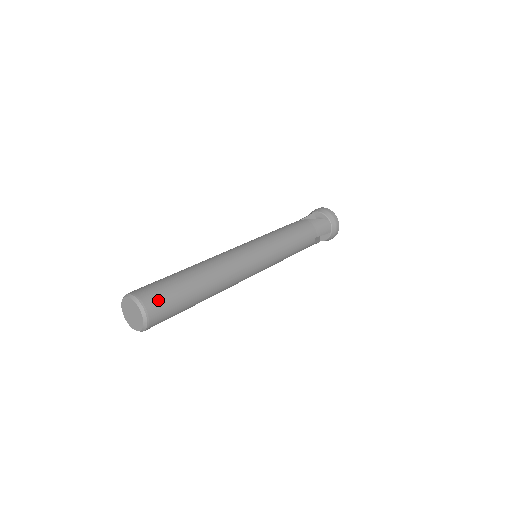
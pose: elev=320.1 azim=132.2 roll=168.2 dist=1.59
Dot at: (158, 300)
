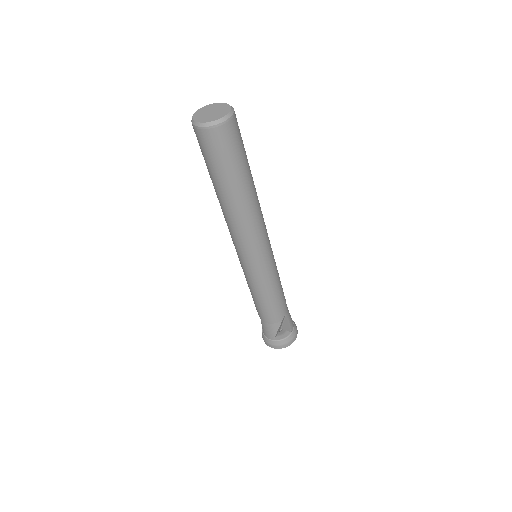
Dot at: occluded
